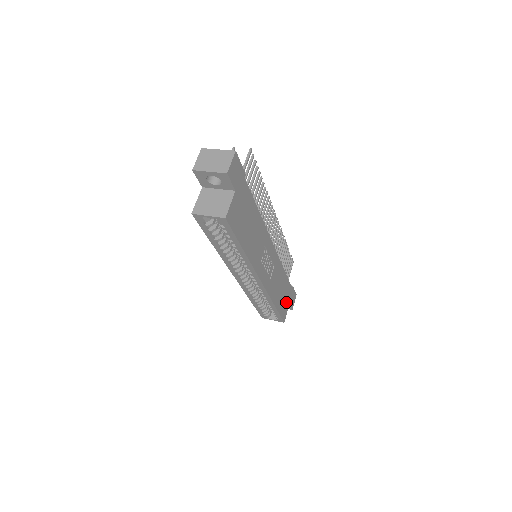
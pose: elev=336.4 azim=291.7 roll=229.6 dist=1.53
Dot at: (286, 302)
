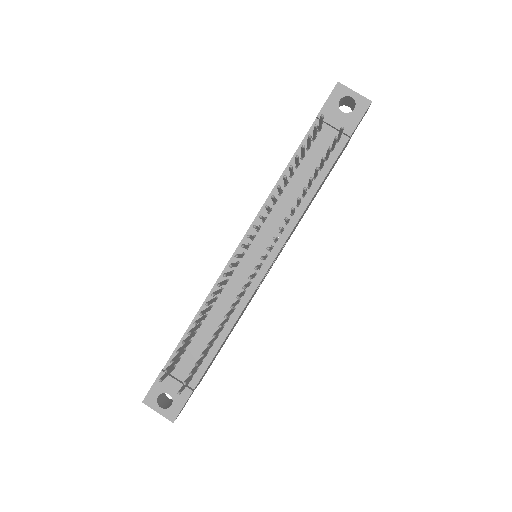
Dot at: (341, 153)
